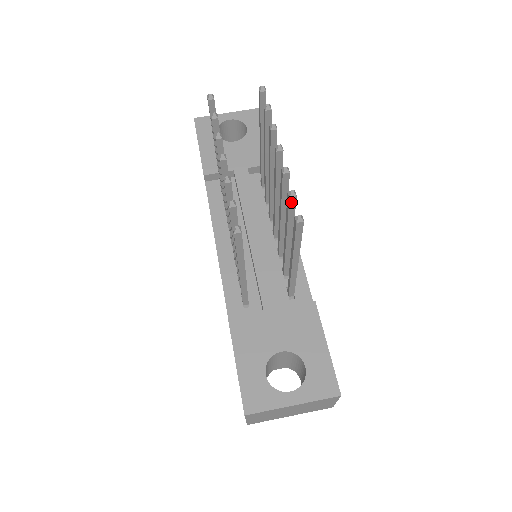
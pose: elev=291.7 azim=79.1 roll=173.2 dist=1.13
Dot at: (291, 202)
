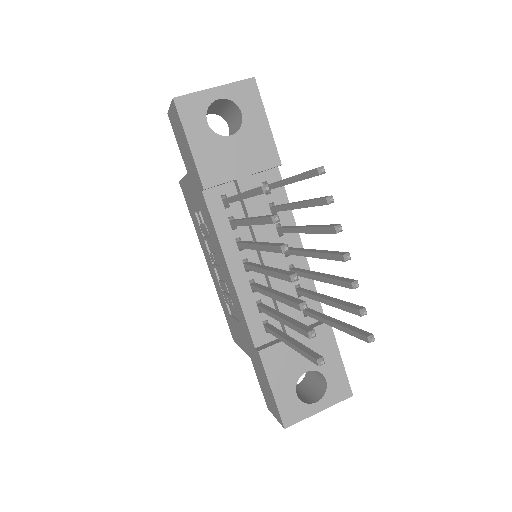
Dot at: (359, 314)
